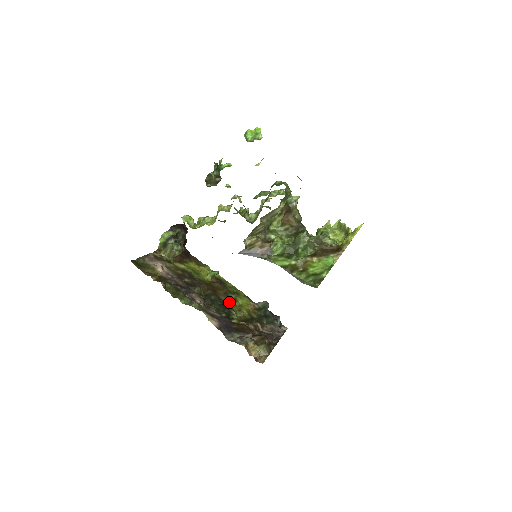
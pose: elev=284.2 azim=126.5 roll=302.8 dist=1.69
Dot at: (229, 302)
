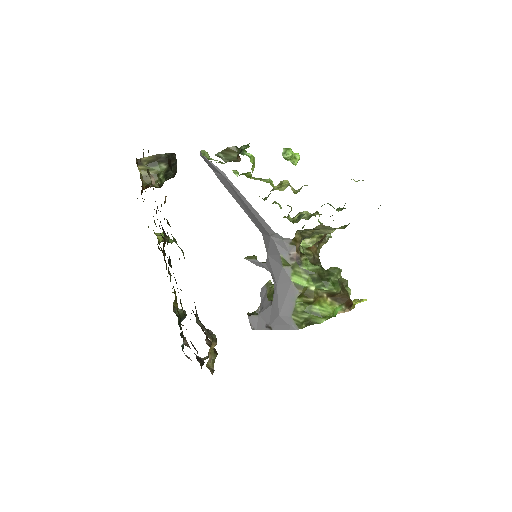
Dot at: occluded
